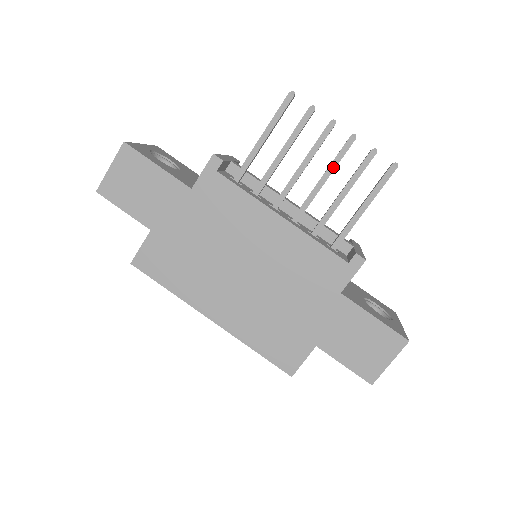
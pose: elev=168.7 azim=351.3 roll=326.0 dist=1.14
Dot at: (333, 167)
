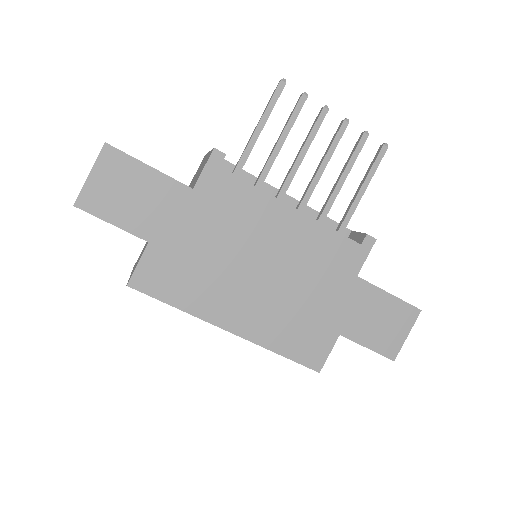
Dot at: (331, 152)
